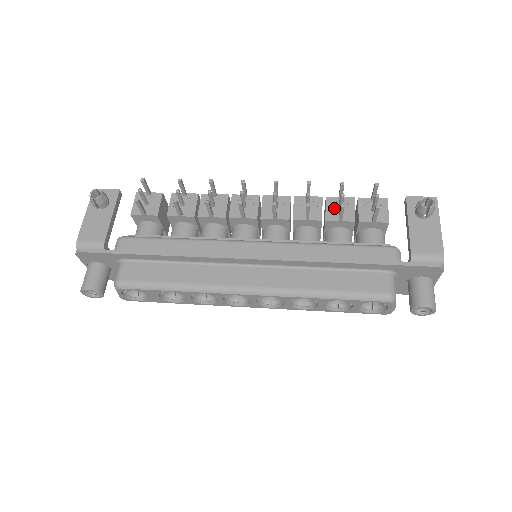
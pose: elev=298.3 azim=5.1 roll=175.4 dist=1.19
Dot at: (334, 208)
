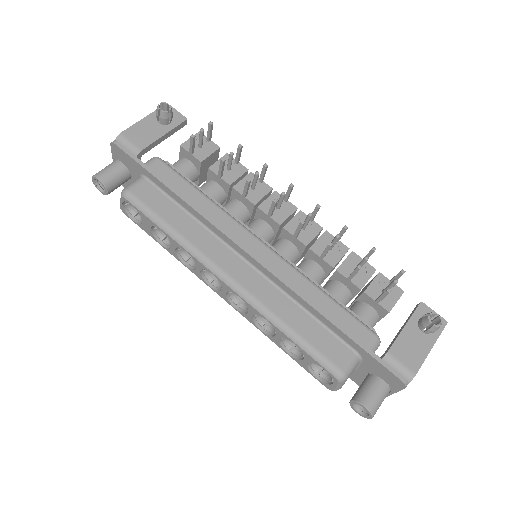
Dot at: (352, 265)
